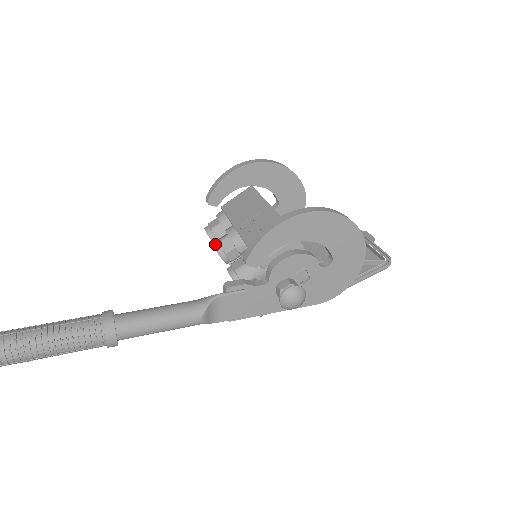
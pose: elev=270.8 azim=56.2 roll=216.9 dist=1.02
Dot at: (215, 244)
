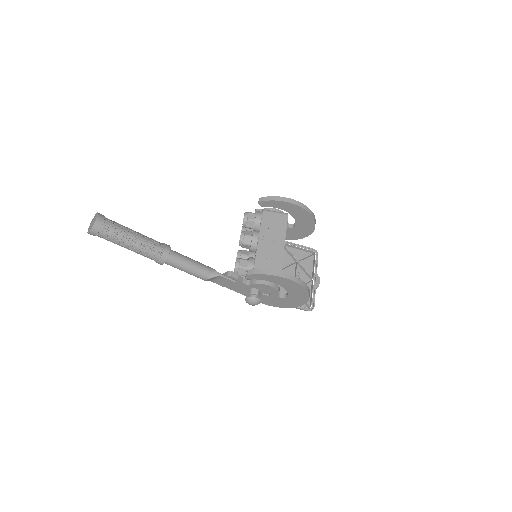
Dot at: (242, 234)
